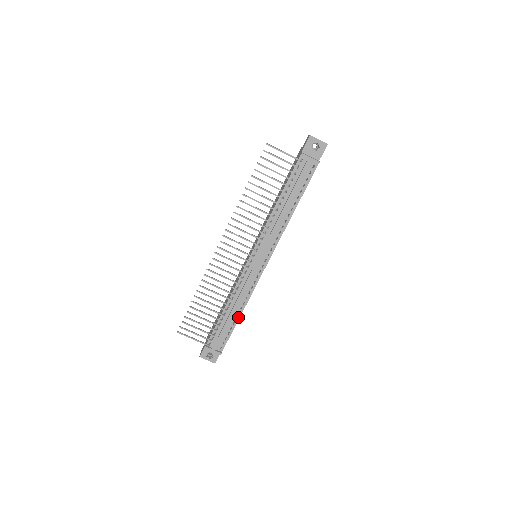
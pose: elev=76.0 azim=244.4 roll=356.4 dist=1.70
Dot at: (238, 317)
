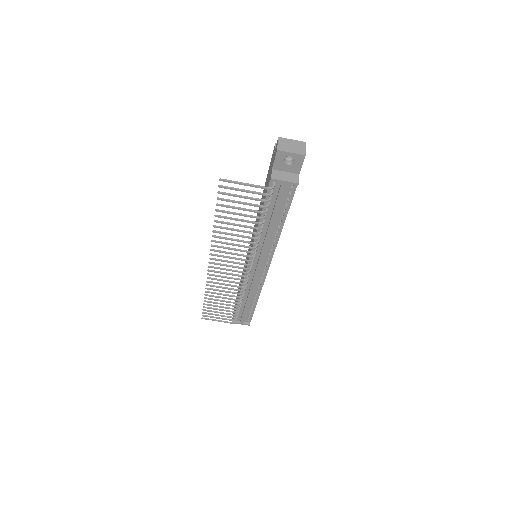
Dot at: (255, 303)
